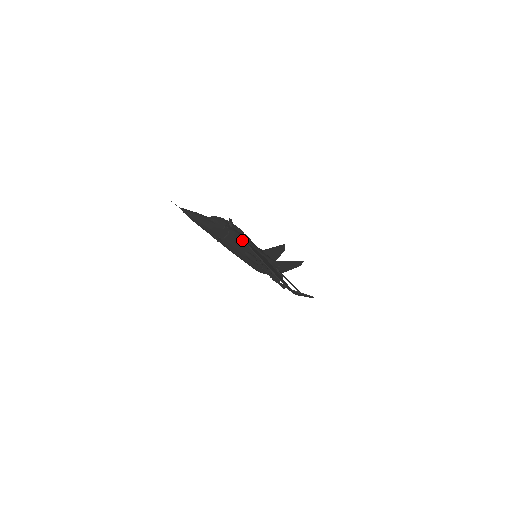
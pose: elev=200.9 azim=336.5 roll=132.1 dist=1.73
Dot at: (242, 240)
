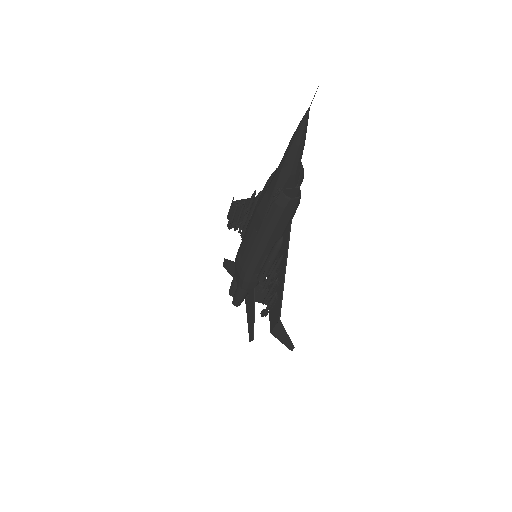
Dot at: (289, 221)
